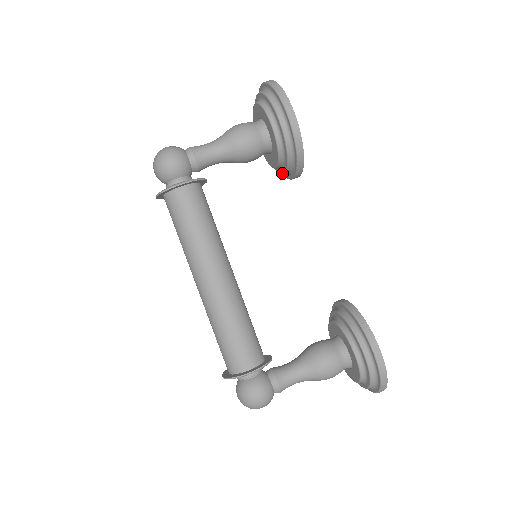
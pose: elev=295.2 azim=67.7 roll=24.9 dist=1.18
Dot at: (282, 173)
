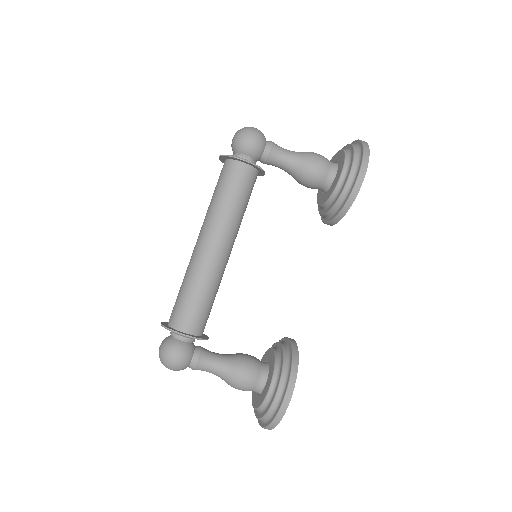
Dot at: (321, 213)
